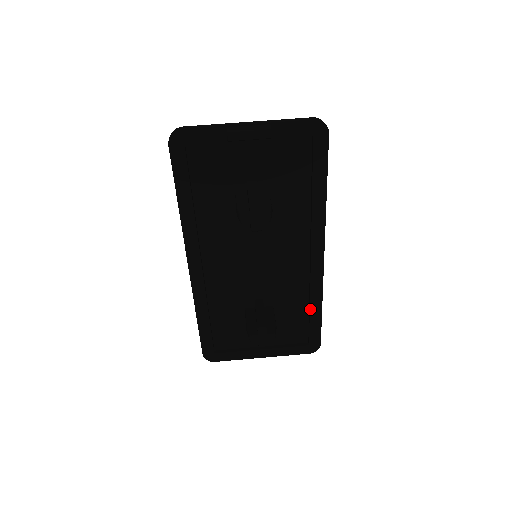
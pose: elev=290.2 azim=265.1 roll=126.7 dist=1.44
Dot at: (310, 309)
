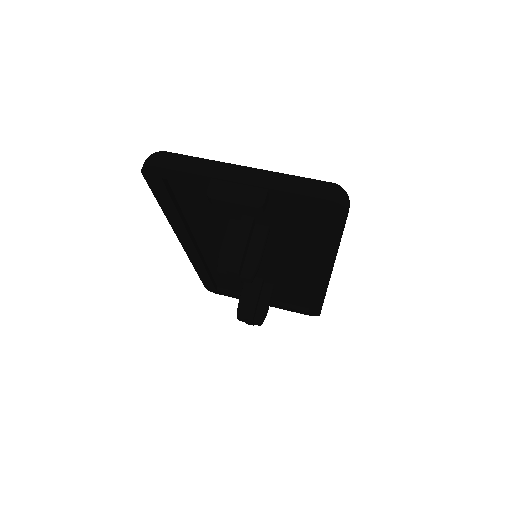
Dot at: (311, 299)
